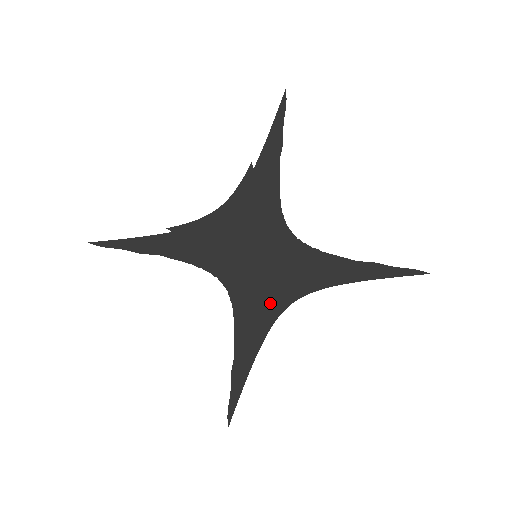
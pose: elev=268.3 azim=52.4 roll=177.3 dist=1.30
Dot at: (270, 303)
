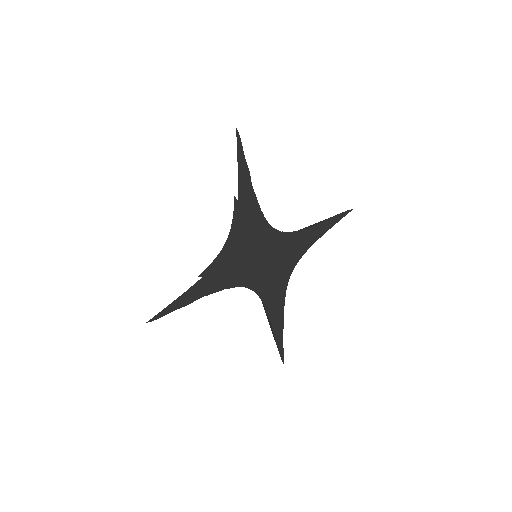
Dot at: (280, 281)
